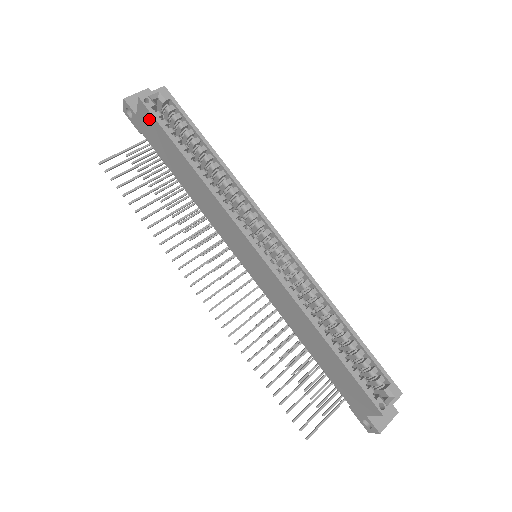
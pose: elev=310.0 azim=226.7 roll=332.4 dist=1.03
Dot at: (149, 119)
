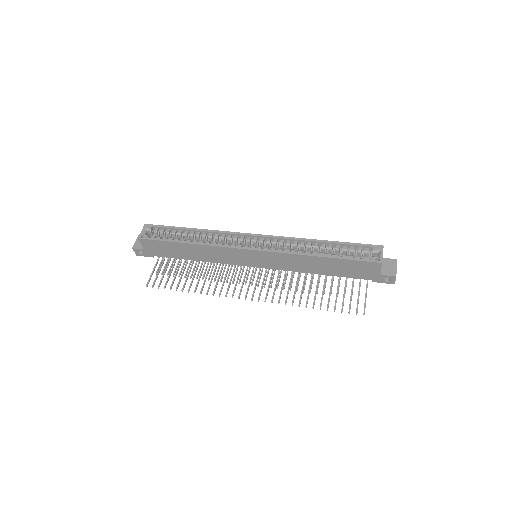
Dot at: (151, 244)
